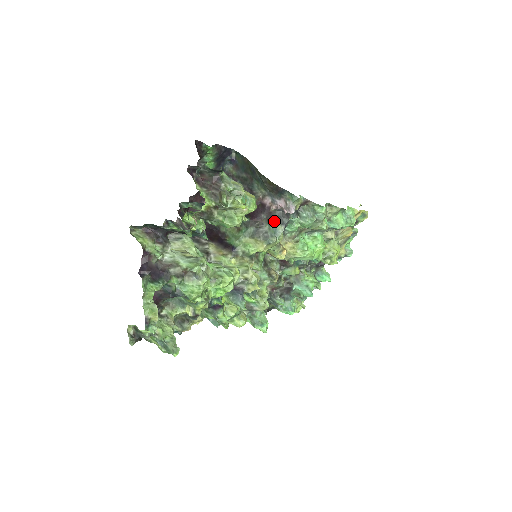
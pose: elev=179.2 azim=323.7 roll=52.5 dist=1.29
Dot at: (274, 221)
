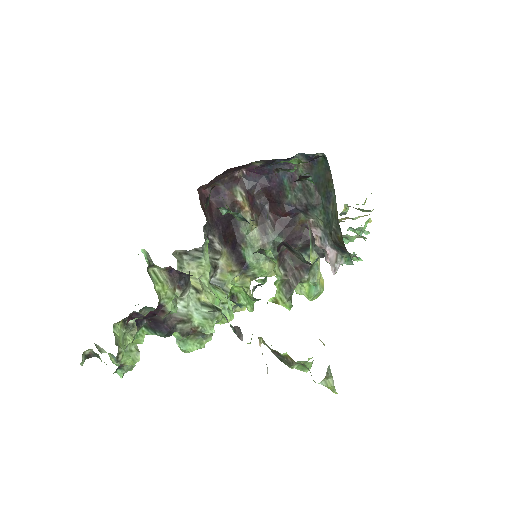
Dot at: (305, 251)
